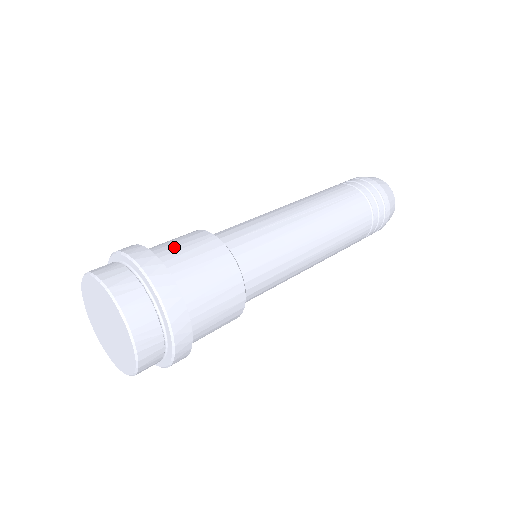
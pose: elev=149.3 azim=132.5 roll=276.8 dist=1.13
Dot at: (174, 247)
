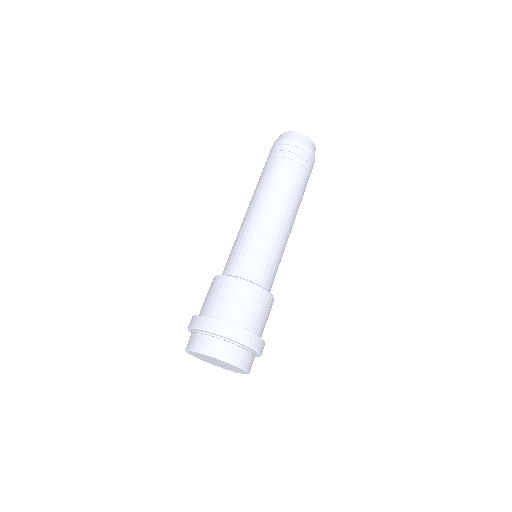
Dot at: (246, 312)
